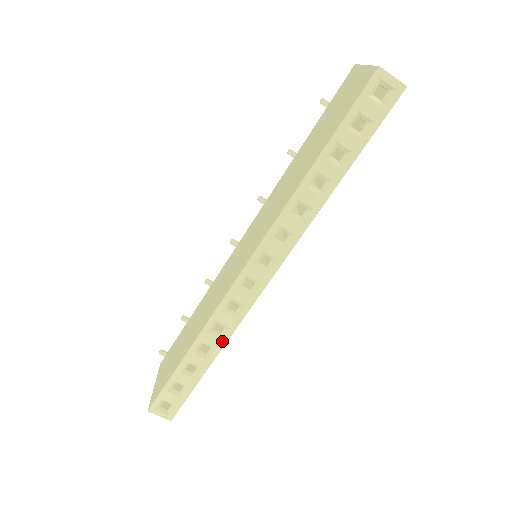
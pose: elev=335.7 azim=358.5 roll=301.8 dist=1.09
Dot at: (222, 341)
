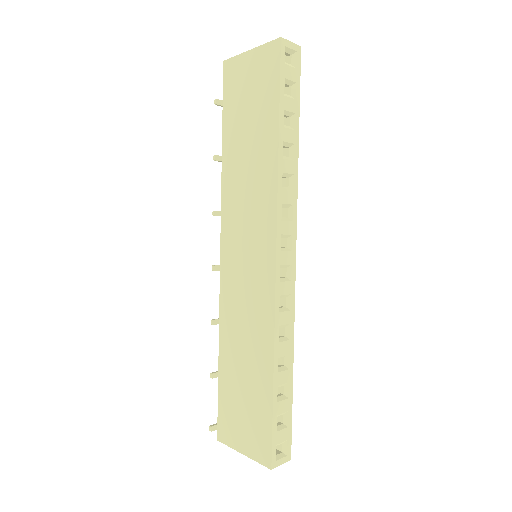
Dot at: (291, 341)
